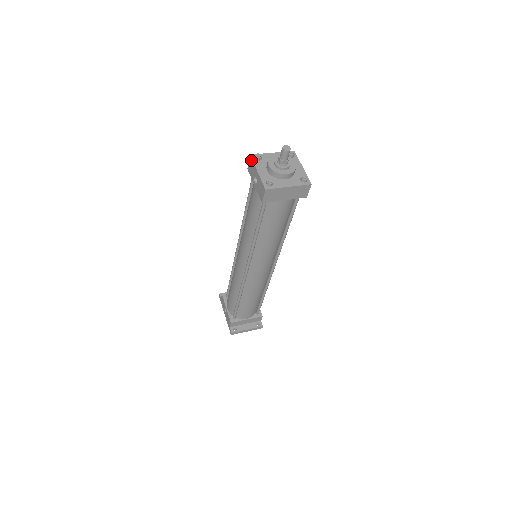
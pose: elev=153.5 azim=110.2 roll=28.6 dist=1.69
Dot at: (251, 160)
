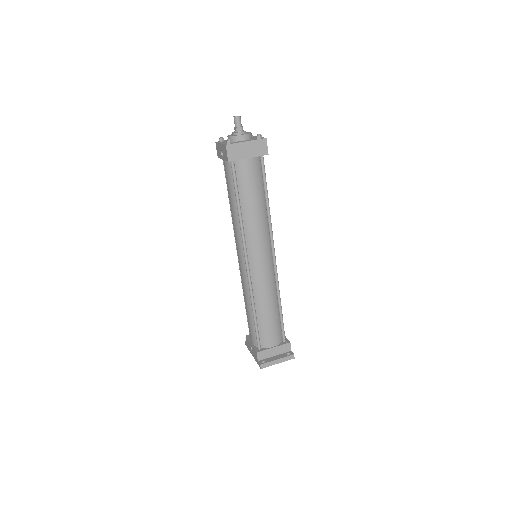
Dot at: (216, 144)
